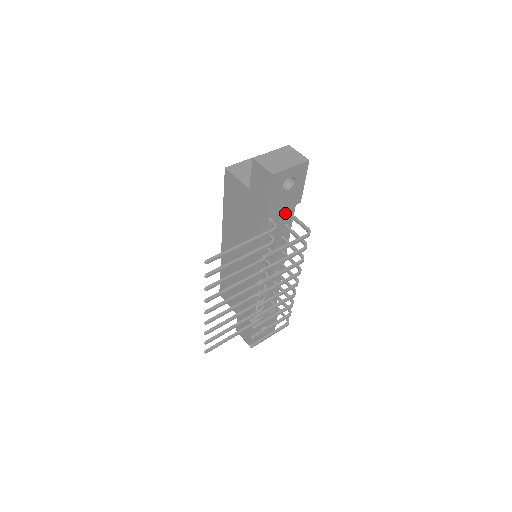
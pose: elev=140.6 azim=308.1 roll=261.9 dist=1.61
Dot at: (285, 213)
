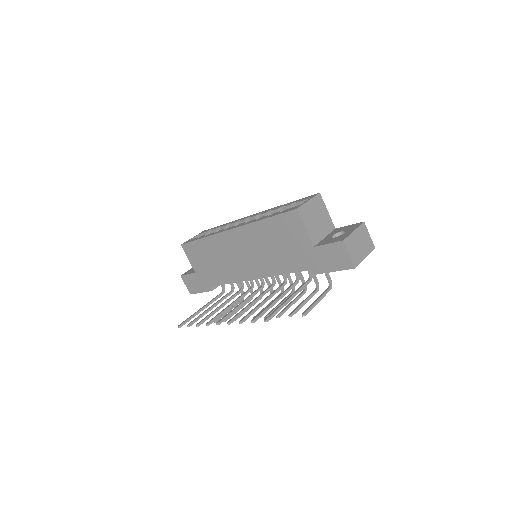
Dot at: occluded
